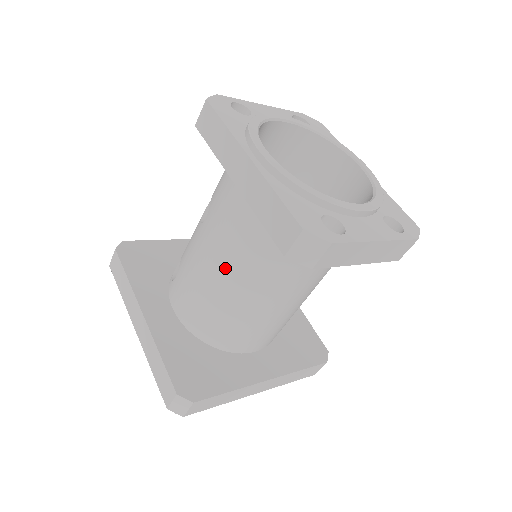
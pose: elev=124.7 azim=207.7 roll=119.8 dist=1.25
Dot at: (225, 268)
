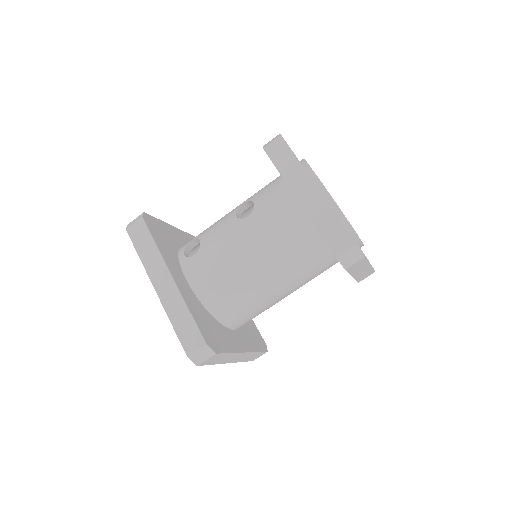
Dot at: (261, 256)
